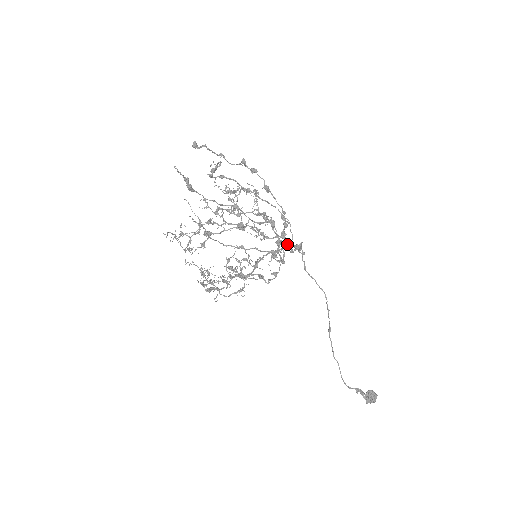
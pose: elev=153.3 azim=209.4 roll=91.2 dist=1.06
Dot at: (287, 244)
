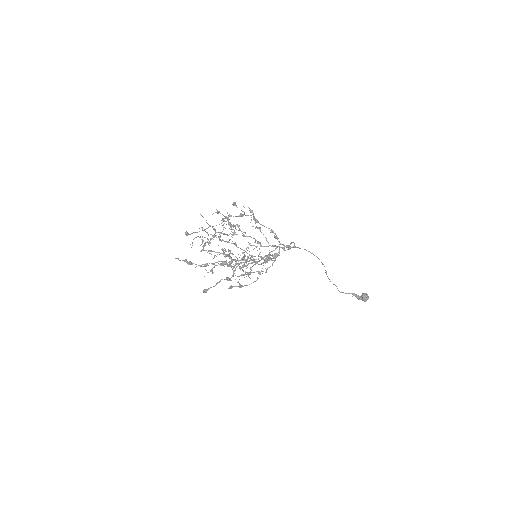
Dot at: (279, 247)
